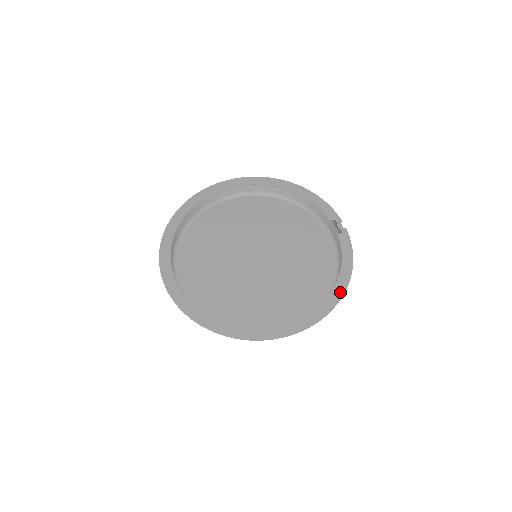
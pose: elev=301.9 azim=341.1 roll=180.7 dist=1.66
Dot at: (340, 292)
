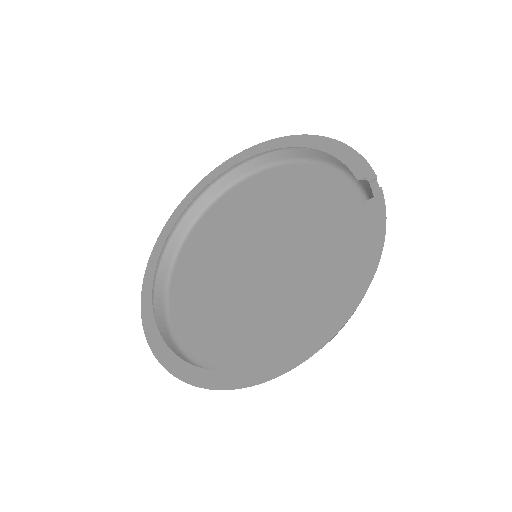
Dot at: (351, 304)
